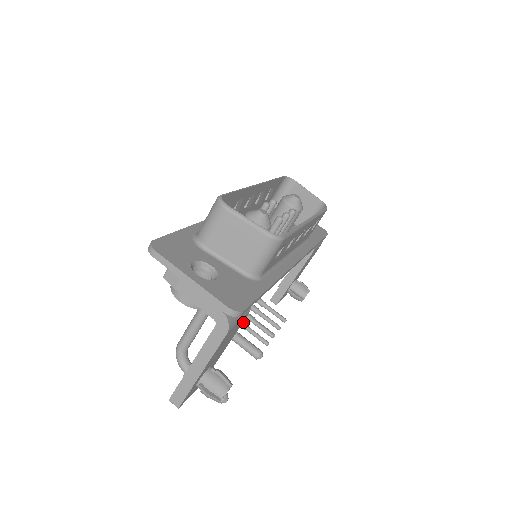
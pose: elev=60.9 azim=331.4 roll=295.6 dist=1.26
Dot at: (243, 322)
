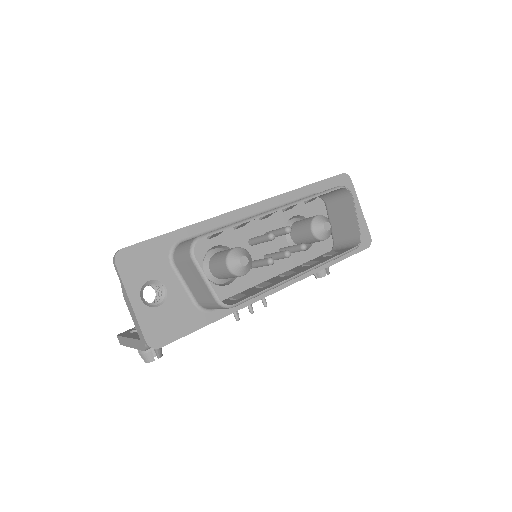
Dot at: occluded
